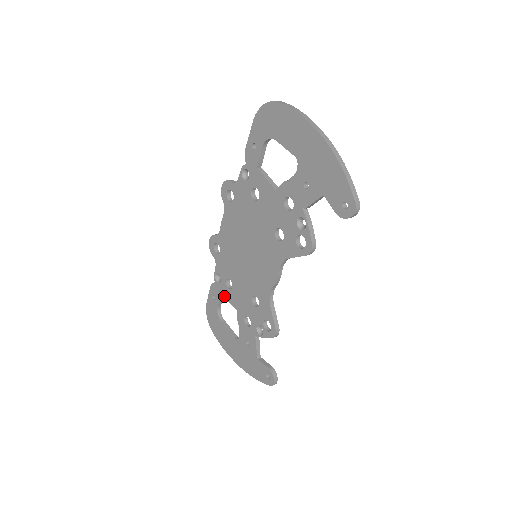
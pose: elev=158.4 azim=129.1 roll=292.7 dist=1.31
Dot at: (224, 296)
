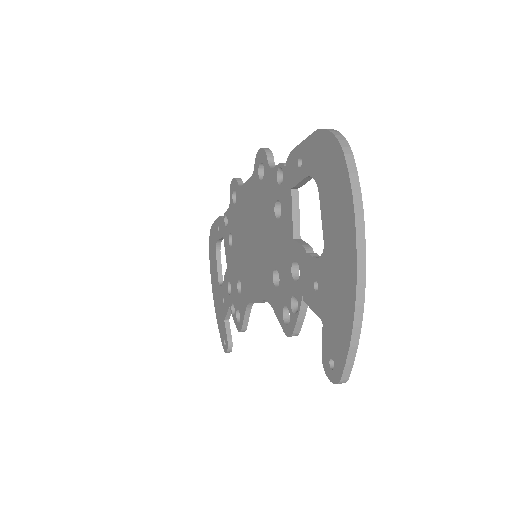
Dot at: (224, 242)
